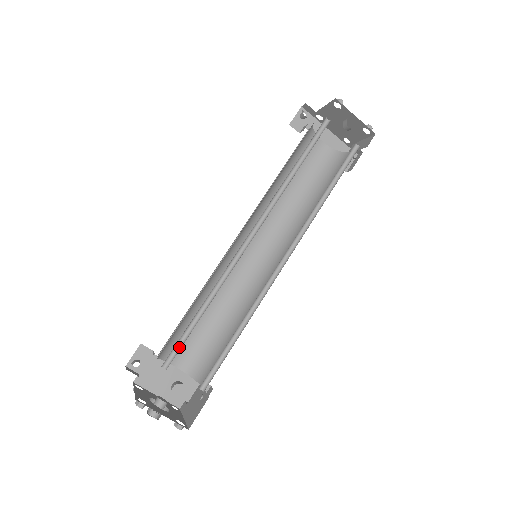
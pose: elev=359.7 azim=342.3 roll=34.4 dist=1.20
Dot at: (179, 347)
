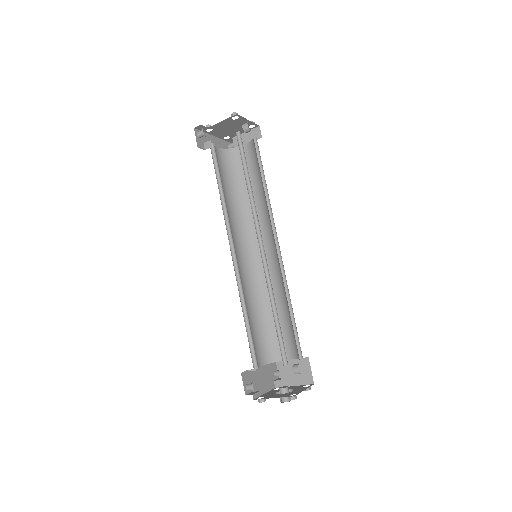
Dot at: (281, 346)
